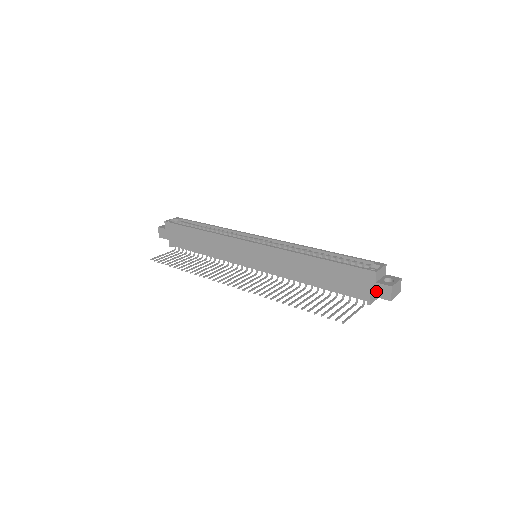
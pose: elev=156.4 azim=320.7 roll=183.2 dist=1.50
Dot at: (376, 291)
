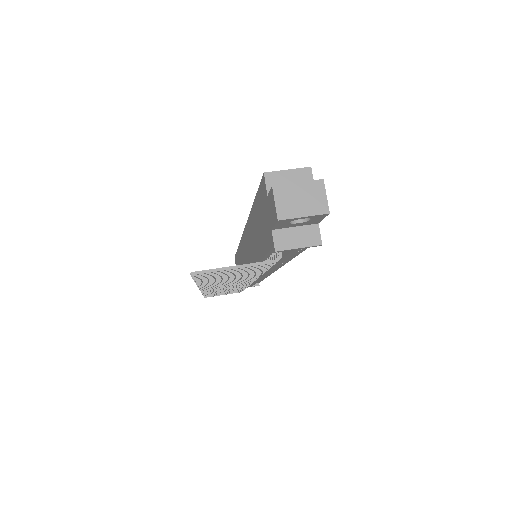
Dot at: (270, 214)
